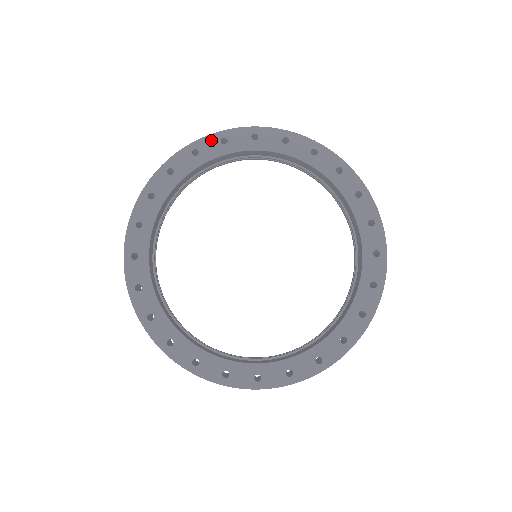
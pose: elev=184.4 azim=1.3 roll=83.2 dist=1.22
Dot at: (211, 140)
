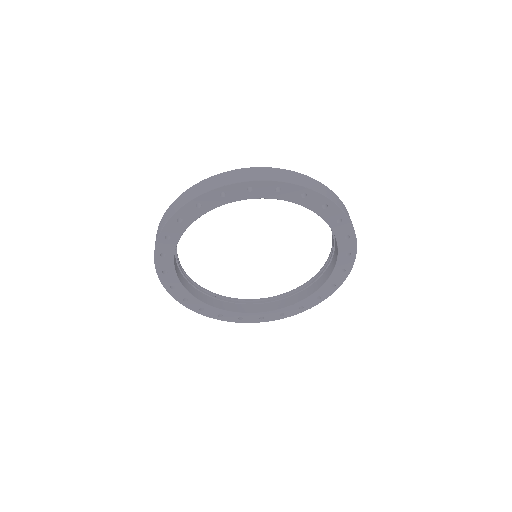
Dot at: (268, 185)
